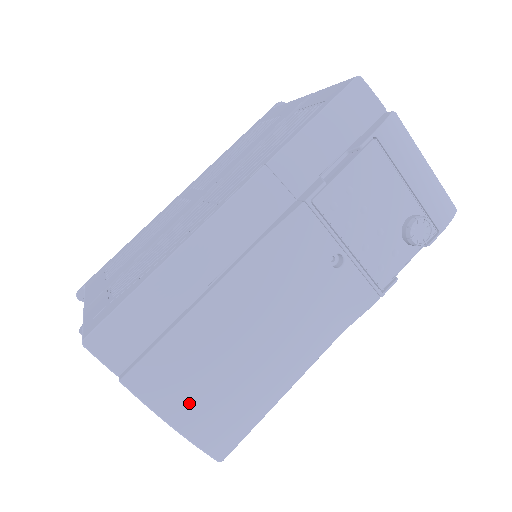
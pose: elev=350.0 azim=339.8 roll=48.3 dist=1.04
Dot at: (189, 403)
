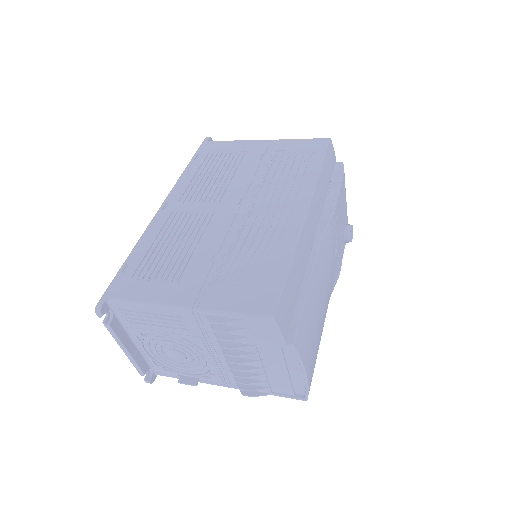
Dot at: (310, 355)
